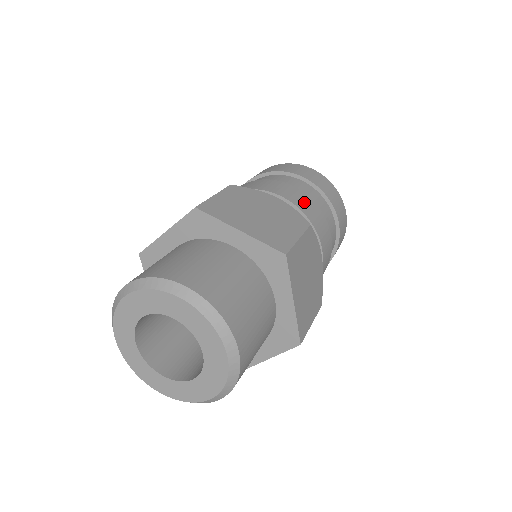
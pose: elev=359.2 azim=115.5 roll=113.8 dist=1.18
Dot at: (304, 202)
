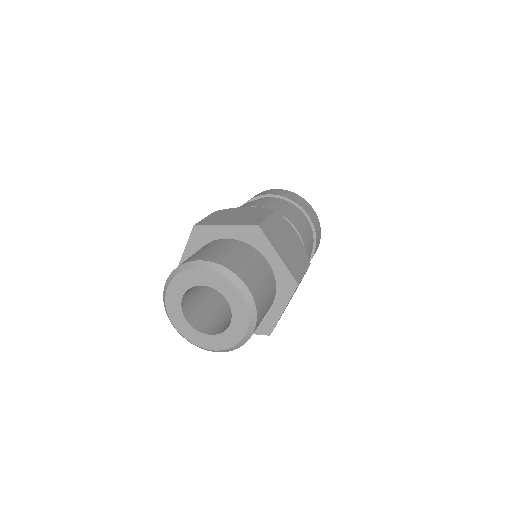
Dot at: (271, 205)
